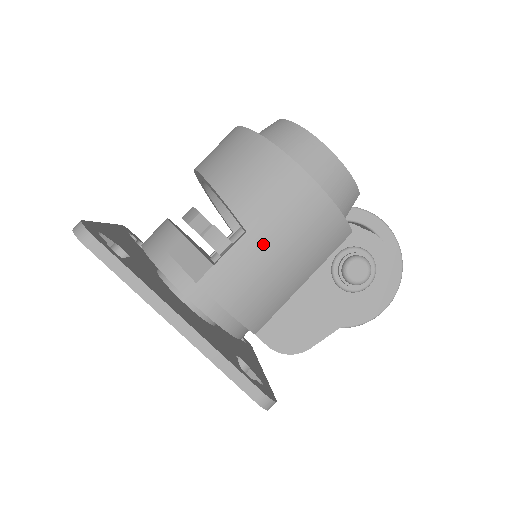
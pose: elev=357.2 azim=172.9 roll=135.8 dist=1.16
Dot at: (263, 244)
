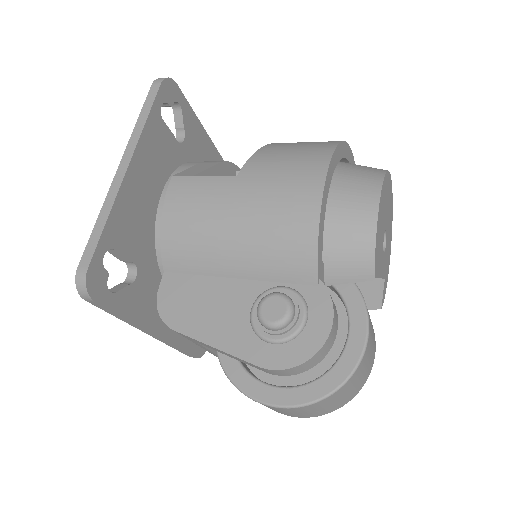
Dot at: (234, 195)
